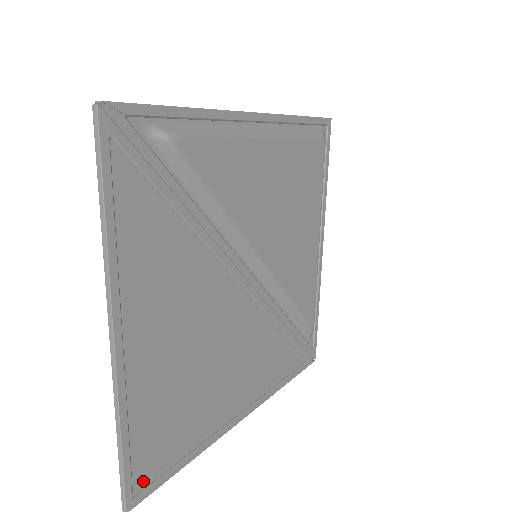
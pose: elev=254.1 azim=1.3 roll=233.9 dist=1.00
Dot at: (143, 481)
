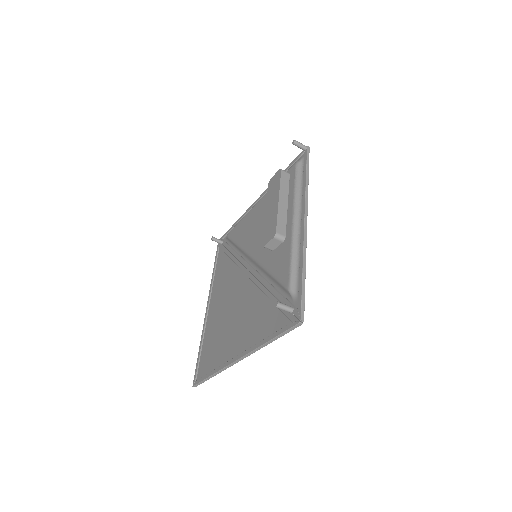
Dot at: (200, 373)
